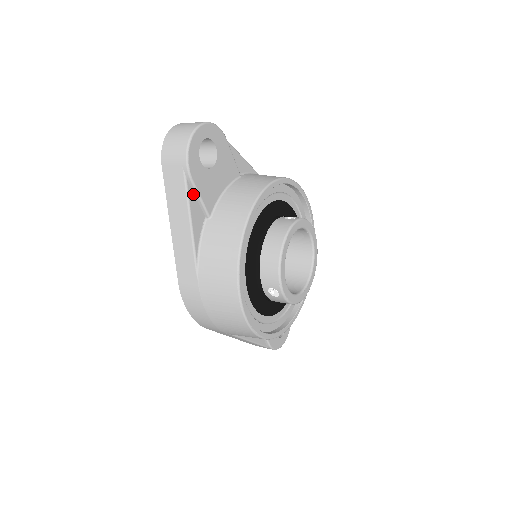
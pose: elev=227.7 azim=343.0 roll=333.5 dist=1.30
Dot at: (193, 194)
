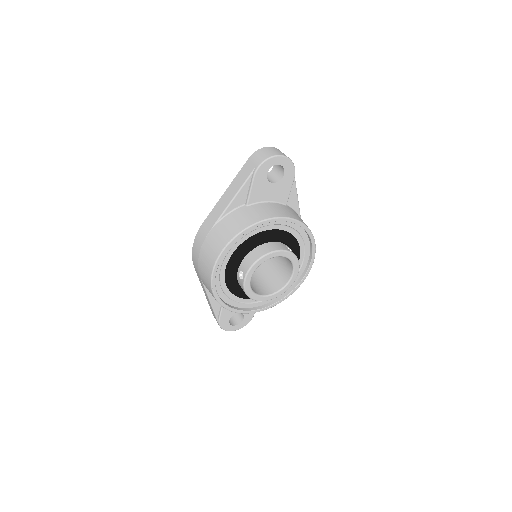
Dot at: (249, 185)
